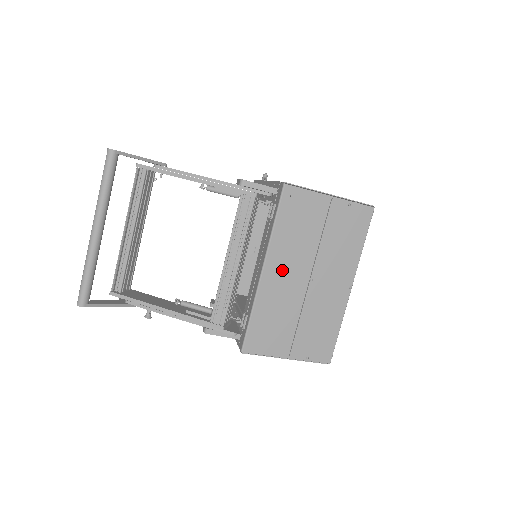
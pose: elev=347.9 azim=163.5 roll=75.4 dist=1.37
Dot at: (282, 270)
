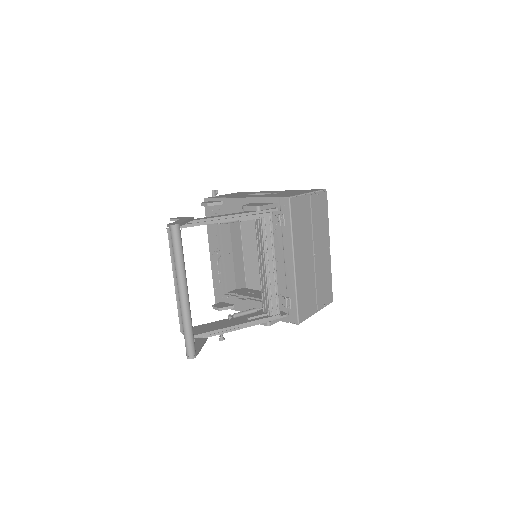
Dot at: (302, 257)
